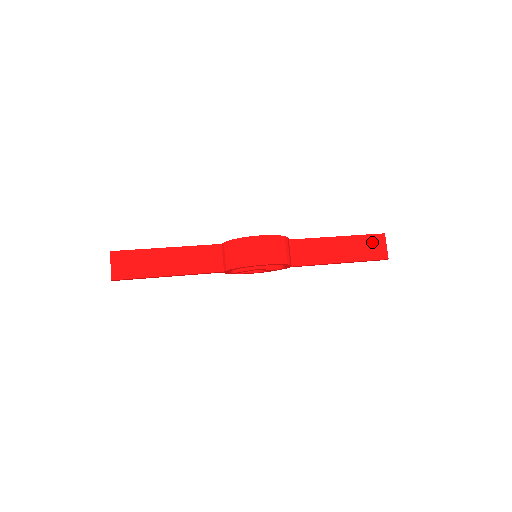
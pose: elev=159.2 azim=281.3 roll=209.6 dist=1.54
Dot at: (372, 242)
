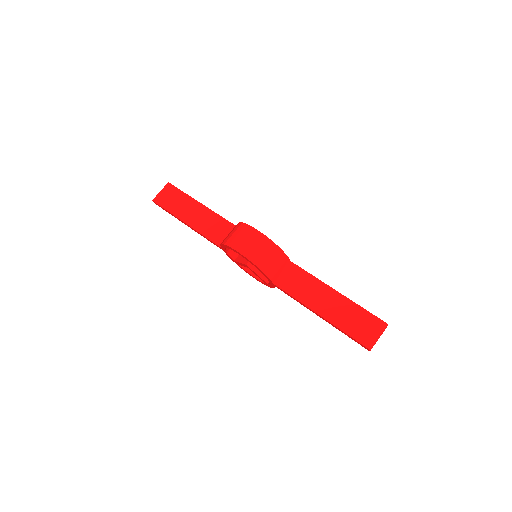
Dot at: (367, 321)
